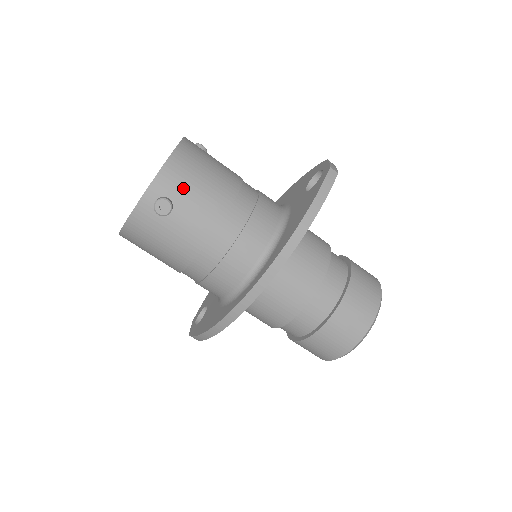
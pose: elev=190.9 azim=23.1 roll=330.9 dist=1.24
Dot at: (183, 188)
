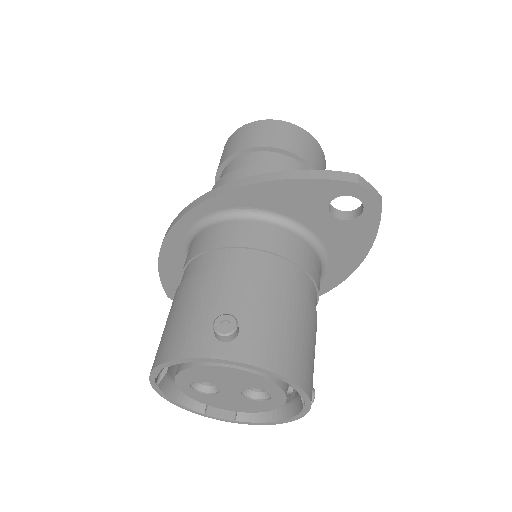
Dot at: occluded
